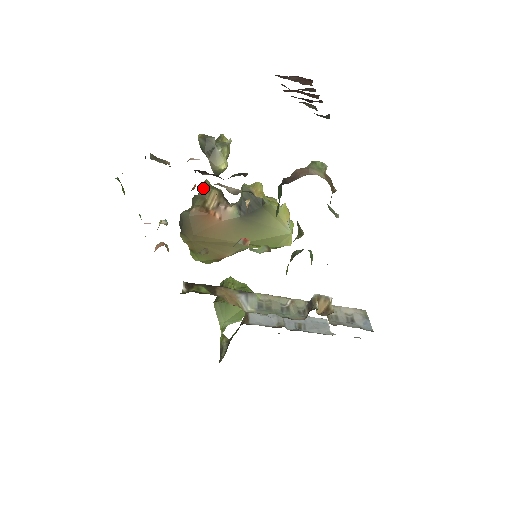
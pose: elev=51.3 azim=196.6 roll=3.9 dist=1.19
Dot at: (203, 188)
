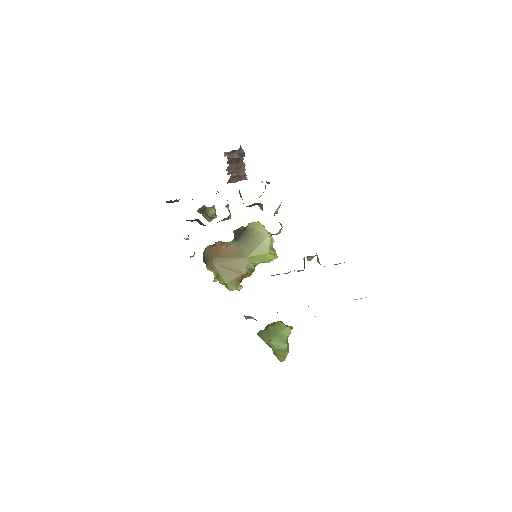
Dot at: occluded
